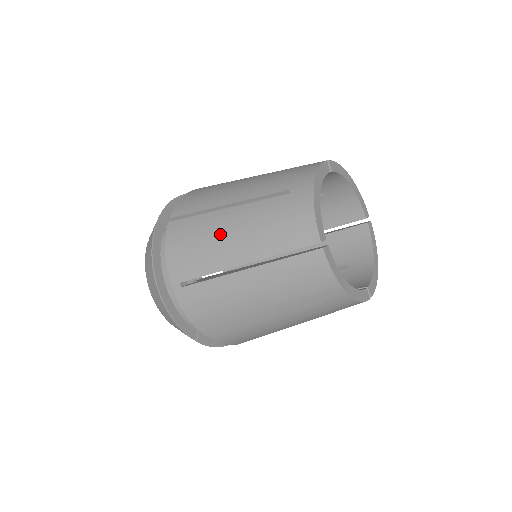
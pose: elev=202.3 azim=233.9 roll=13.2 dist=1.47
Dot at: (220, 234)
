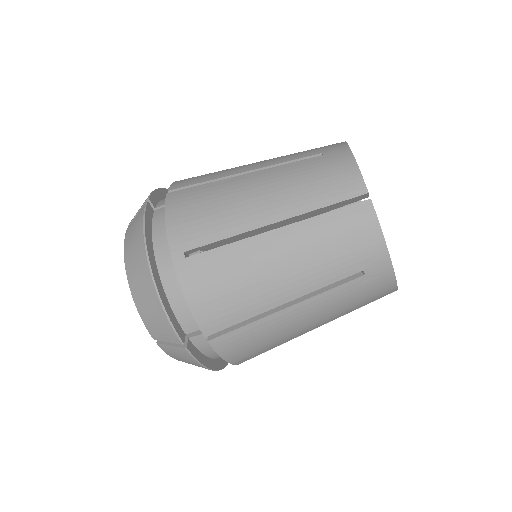
Dot at: (241, 194)
